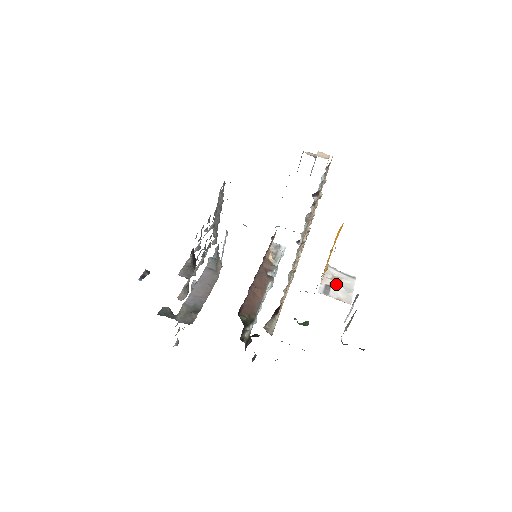
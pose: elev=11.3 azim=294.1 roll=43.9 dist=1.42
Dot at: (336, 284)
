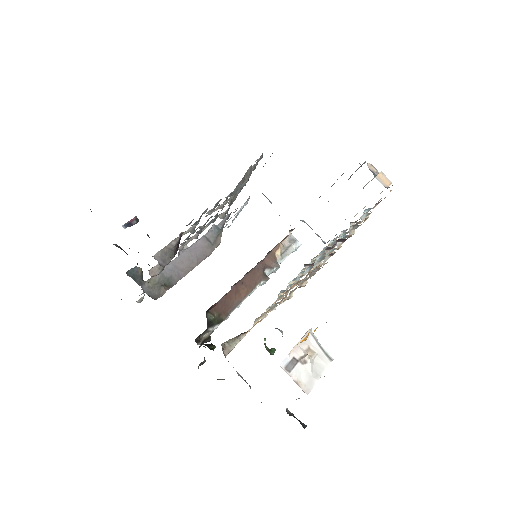
Dot at: (306, 361)
